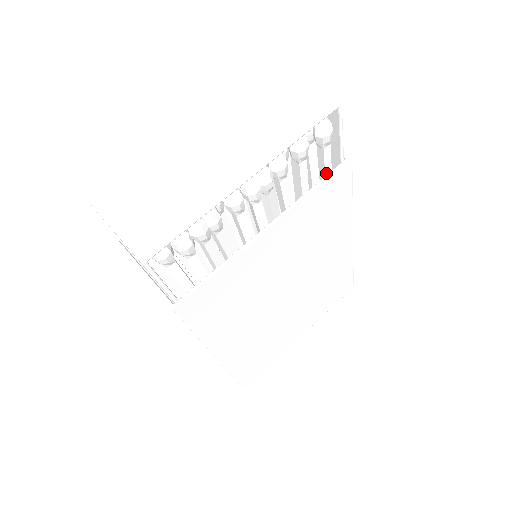
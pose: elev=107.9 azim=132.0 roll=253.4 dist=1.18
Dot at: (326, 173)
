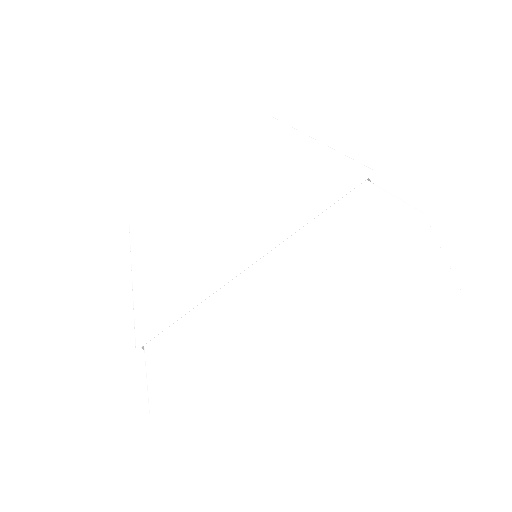
Dot at: occluded
